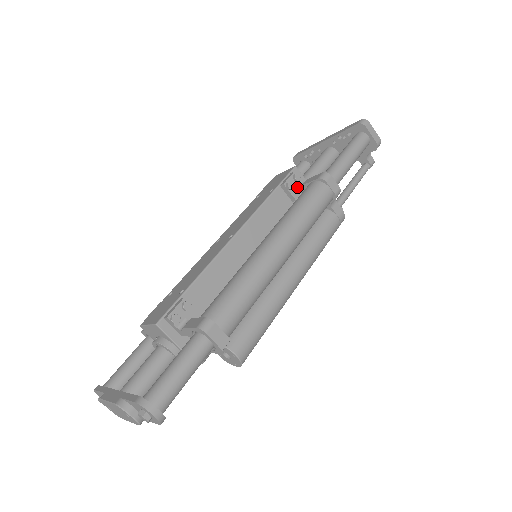
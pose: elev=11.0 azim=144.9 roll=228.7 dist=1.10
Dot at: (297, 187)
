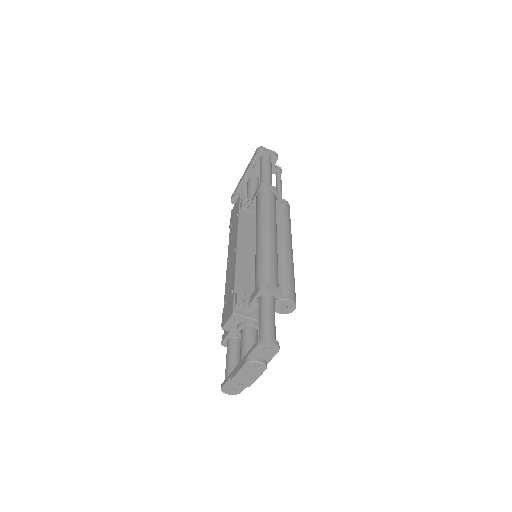
Dot at: (250, 204)
